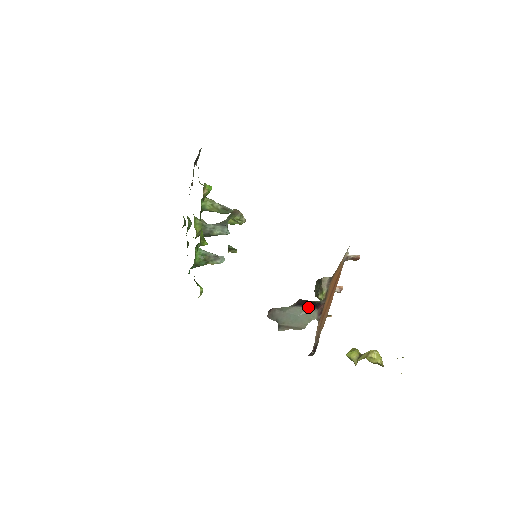
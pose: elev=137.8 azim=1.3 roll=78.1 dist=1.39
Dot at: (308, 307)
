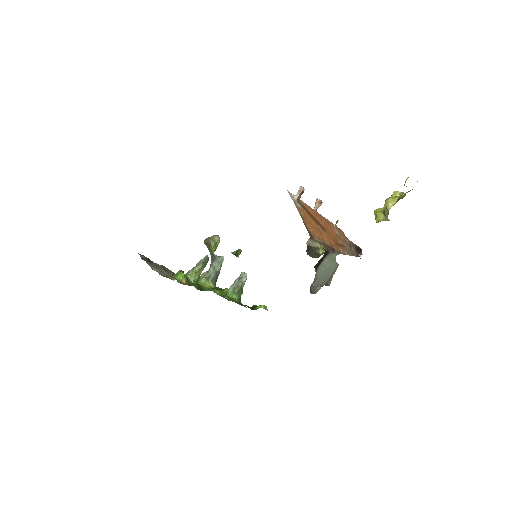
Dot at: (323, 259)
